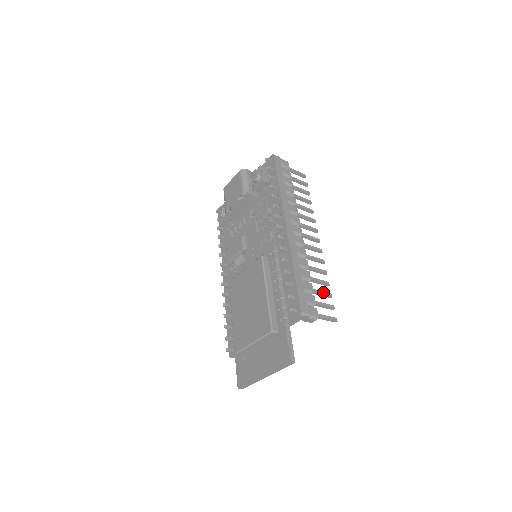
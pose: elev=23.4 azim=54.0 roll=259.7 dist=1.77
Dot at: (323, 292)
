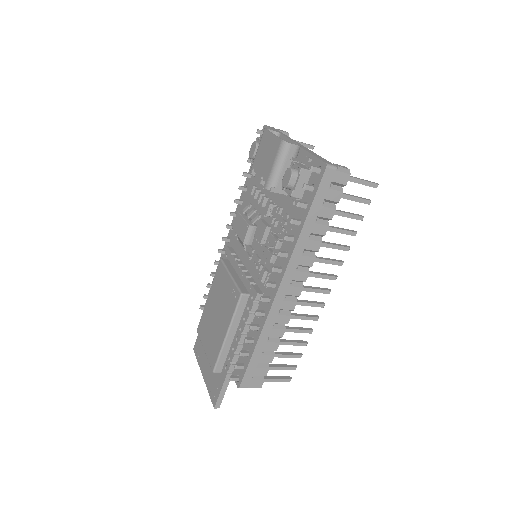
Dot at: (290, 356)
